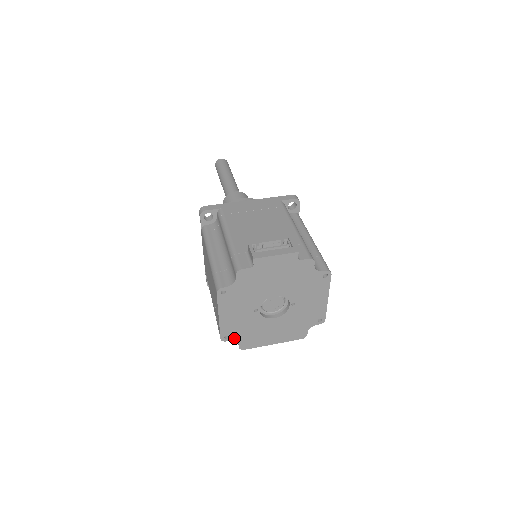
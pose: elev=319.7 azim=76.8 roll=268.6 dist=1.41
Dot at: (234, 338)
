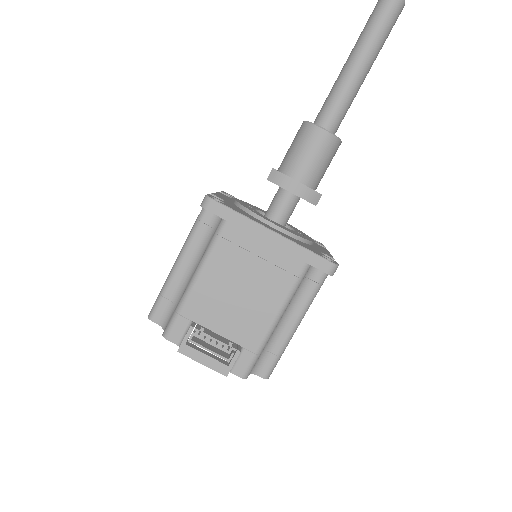
Dot at: occluded
